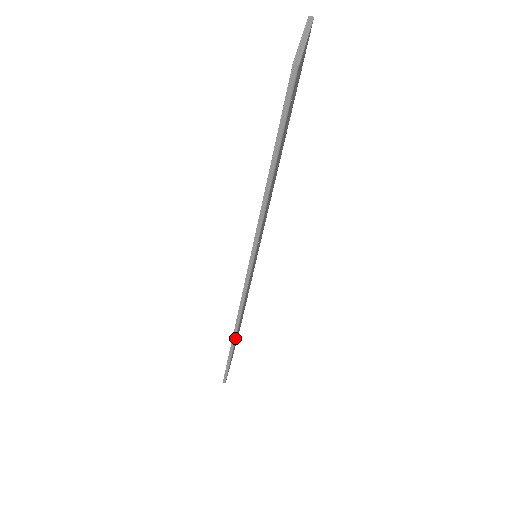
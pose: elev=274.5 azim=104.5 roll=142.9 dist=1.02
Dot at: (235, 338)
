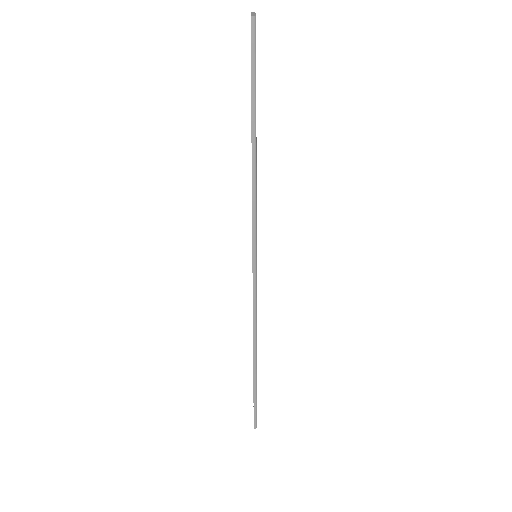
Dot at: (256, 356)
